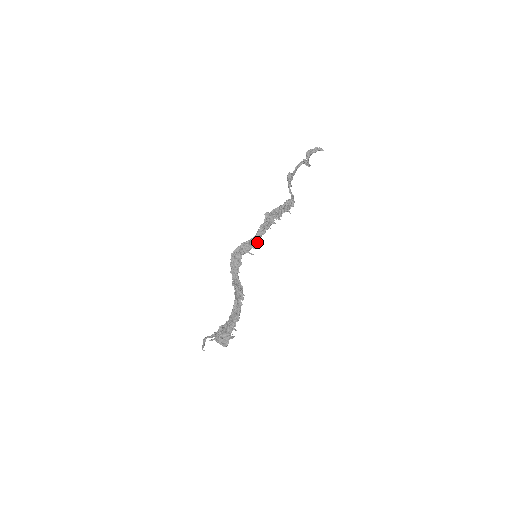
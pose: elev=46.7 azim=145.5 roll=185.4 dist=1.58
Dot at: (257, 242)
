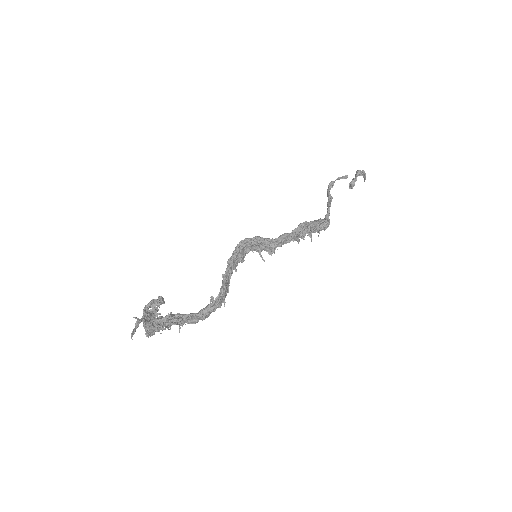
Dot at: occluded
